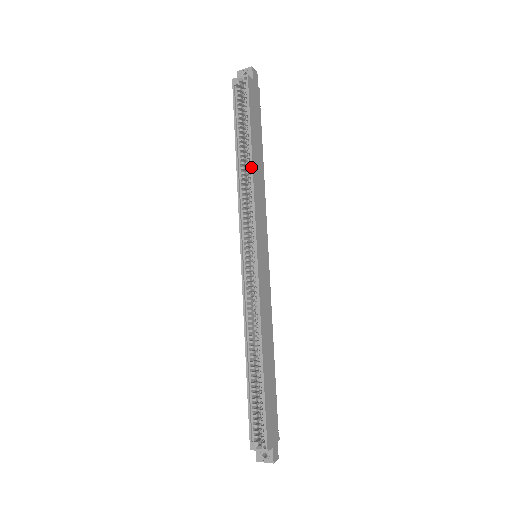
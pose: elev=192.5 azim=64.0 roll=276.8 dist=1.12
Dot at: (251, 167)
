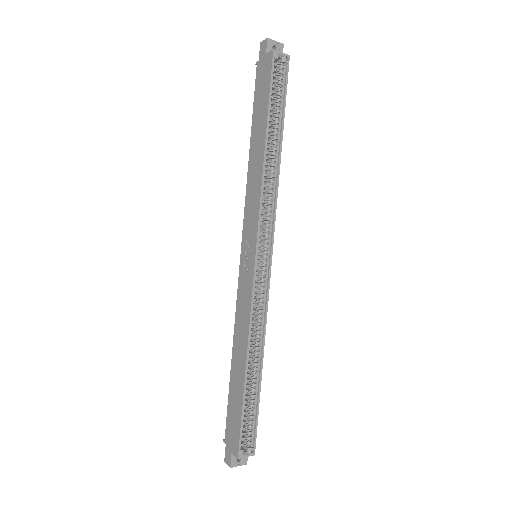
Dot at: (279, 162)
